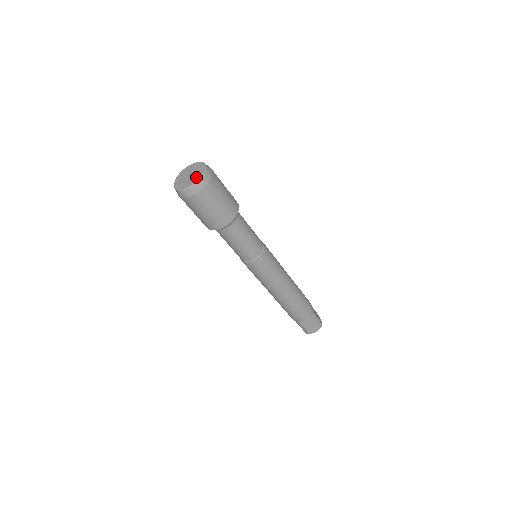
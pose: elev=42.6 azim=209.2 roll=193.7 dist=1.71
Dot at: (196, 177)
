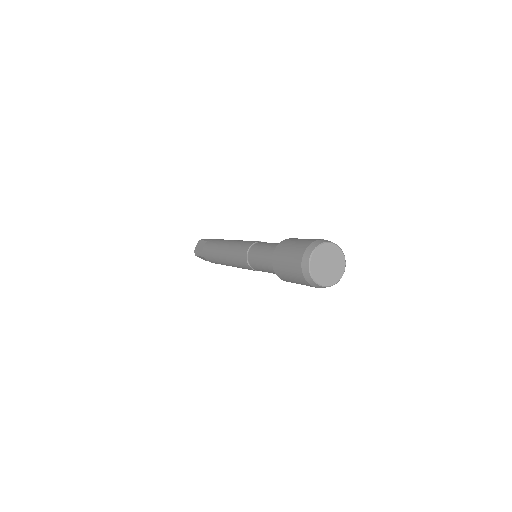
Dot at: (341, 263)
